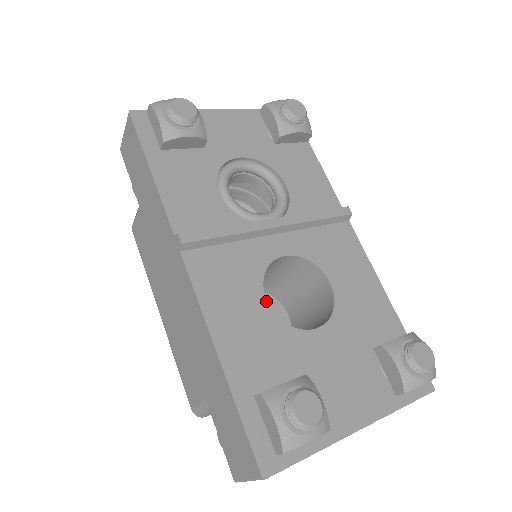
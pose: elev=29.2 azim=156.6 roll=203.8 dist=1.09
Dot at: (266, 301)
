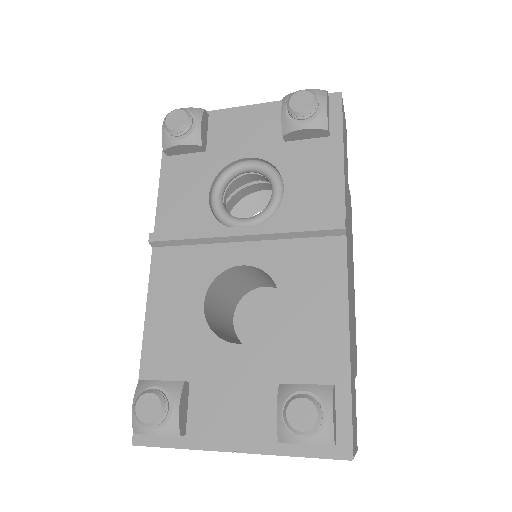
Dot at: (203, 305)
